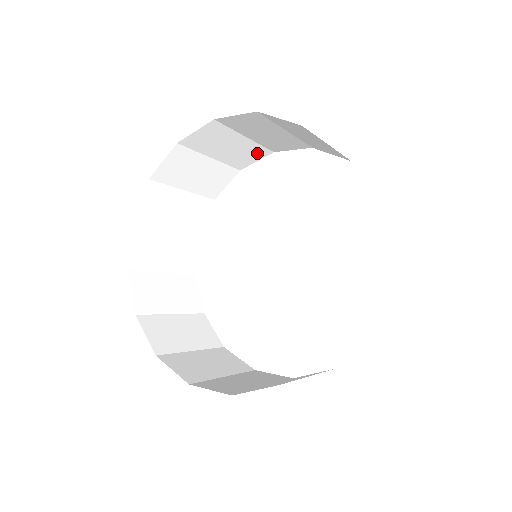
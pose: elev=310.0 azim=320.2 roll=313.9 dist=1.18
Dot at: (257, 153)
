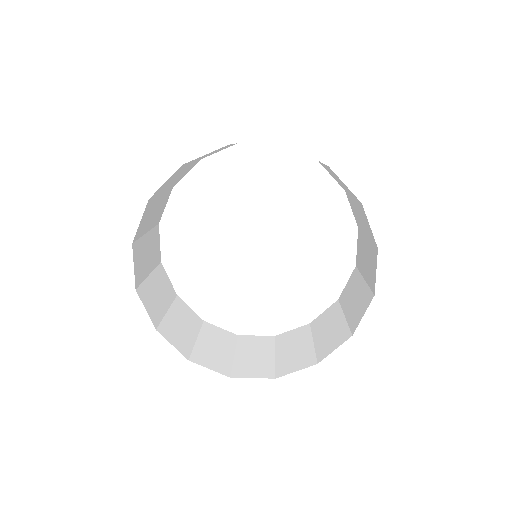
Dot at: (190, 167)
